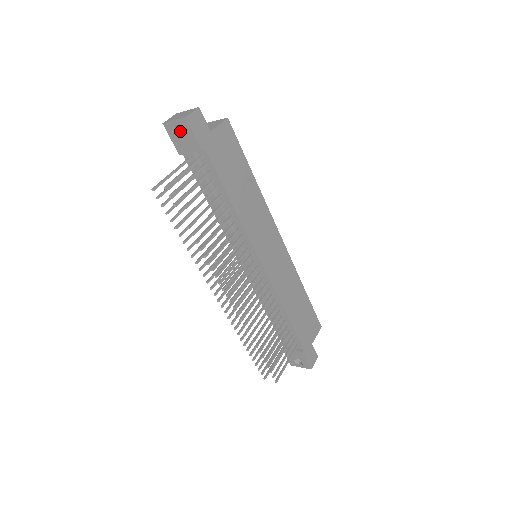
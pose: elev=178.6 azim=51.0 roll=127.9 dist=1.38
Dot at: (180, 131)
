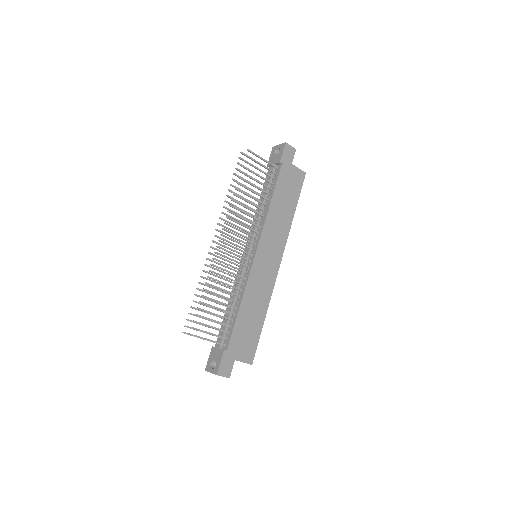
Dot at: occluded
